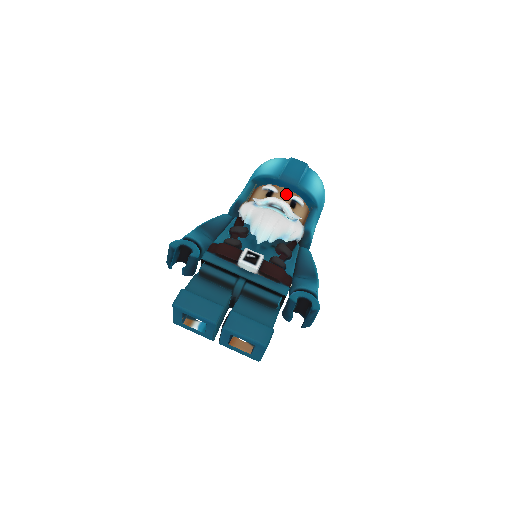
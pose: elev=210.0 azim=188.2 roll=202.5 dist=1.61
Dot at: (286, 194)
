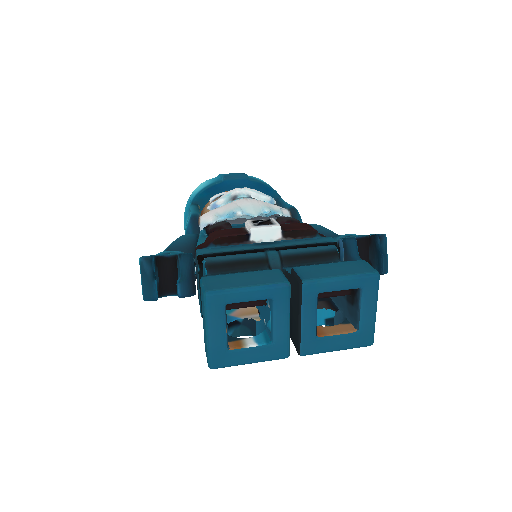
Dot at: occluded
